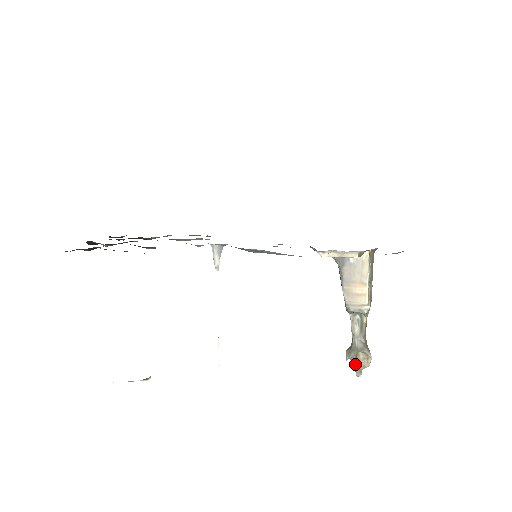
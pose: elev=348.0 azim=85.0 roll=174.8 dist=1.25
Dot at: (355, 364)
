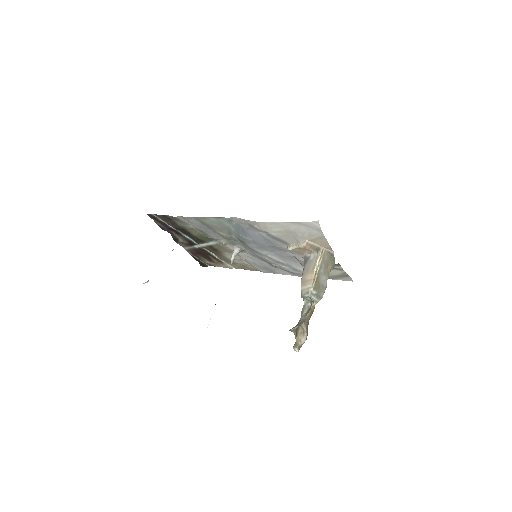
Dot at: (296, 340)
